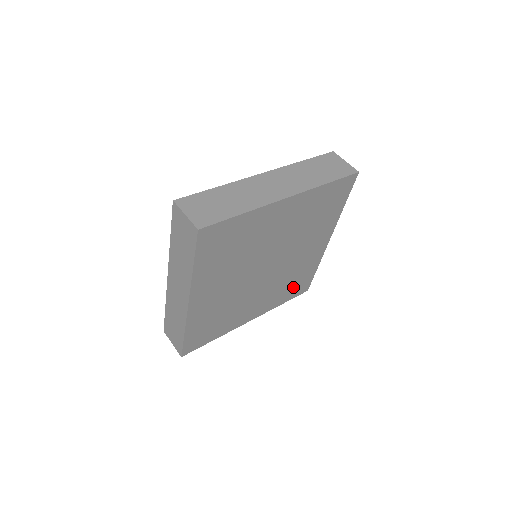
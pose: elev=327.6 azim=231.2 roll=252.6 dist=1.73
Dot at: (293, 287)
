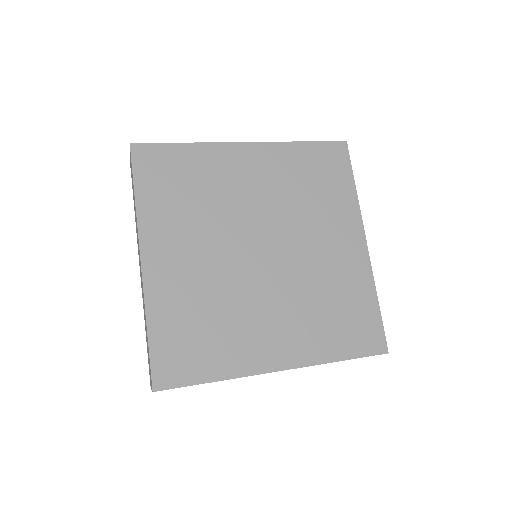
Dot at: (344, 325)
